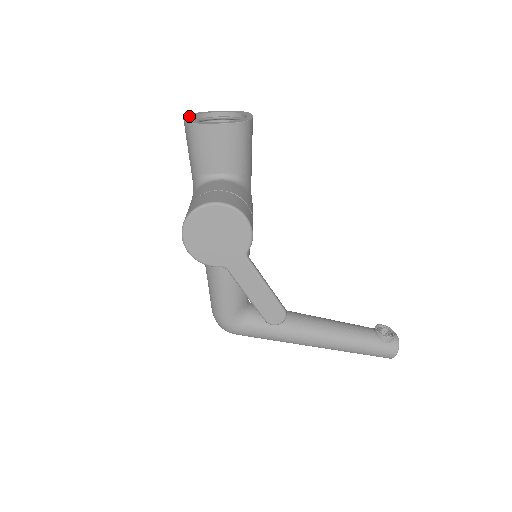
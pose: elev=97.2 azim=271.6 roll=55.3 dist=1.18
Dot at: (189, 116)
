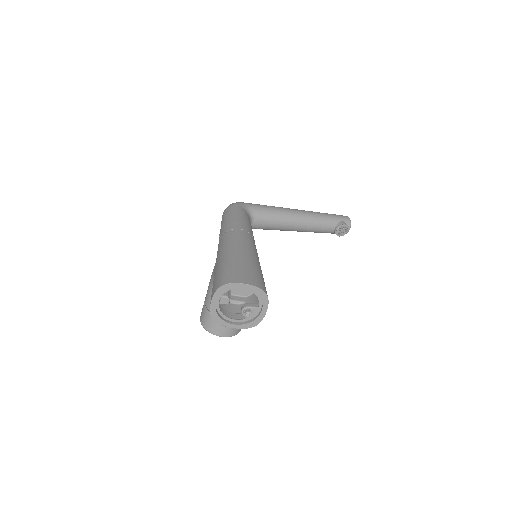
Dot at: (216, 299)
